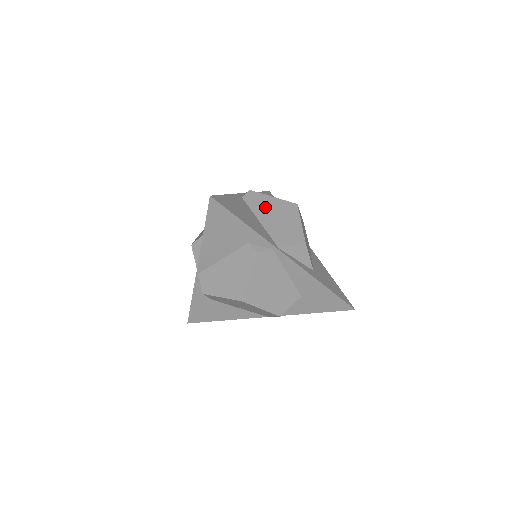
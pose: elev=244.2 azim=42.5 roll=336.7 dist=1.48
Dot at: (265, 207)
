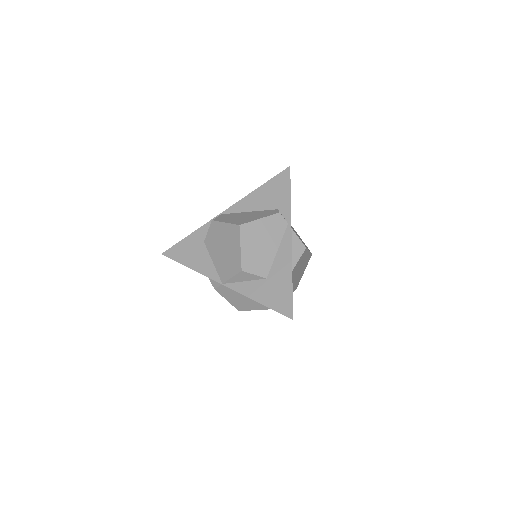
Dot at: (295, 231)
